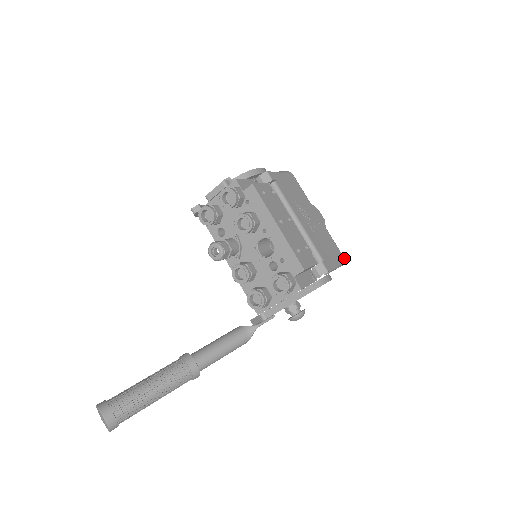
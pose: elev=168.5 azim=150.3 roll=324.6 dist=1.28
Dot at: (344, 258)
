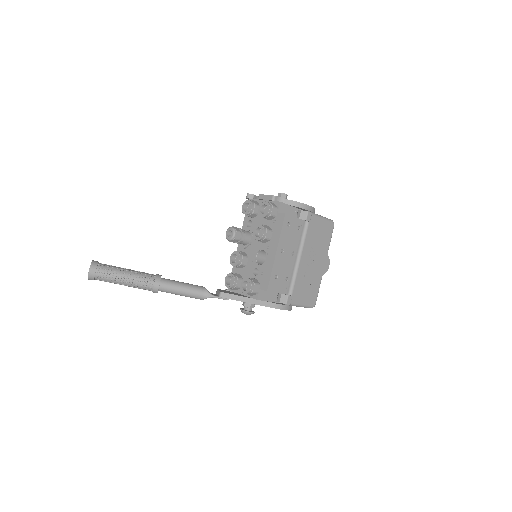
Dot at: occluded
